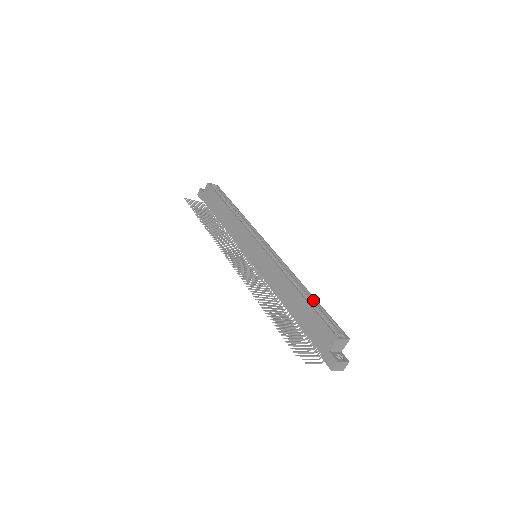
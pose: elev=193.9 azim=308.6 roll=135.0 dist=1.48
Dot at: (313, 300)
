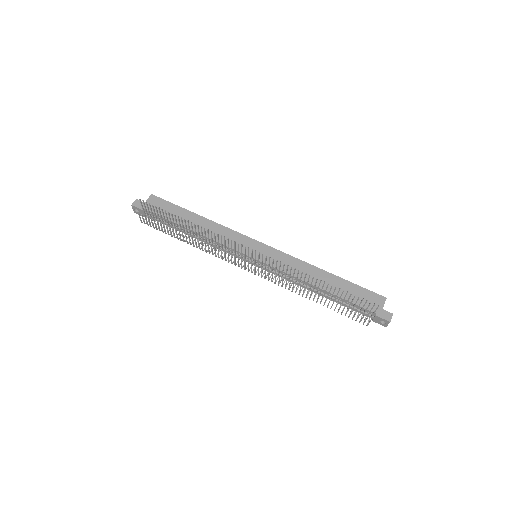
Dot at: occluded
